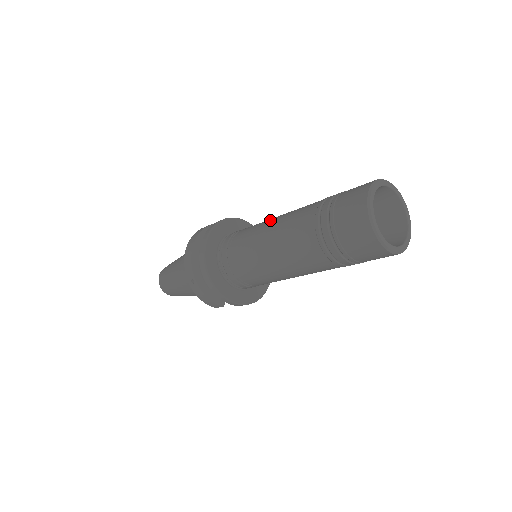
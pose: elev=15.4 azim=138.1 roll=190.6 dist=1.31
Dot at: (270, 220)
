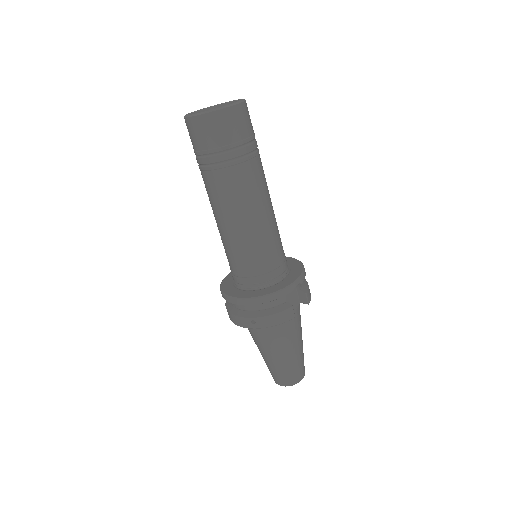
Dot at: occluded
